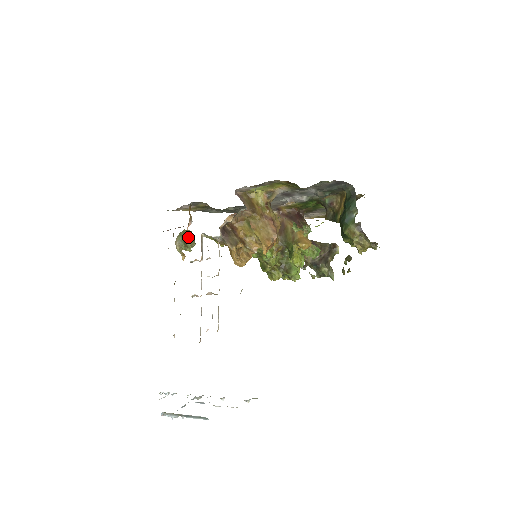
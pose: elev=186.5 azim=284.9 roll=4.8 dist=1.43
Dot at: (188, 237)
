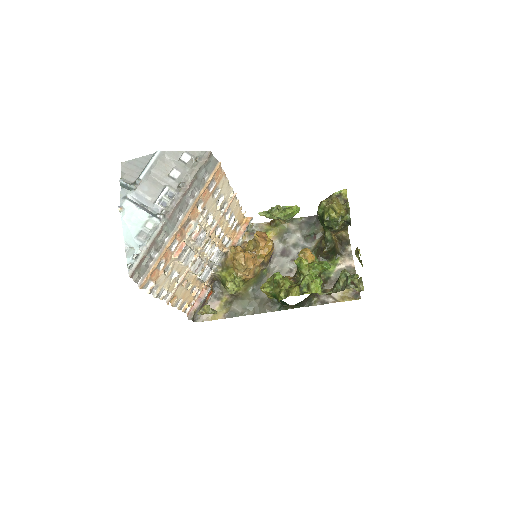
Dot at: occluded
